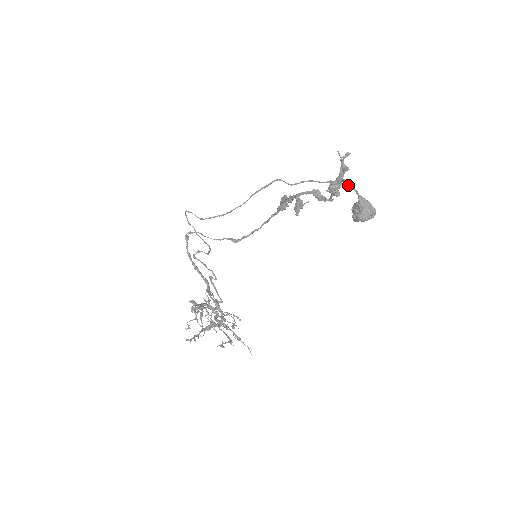
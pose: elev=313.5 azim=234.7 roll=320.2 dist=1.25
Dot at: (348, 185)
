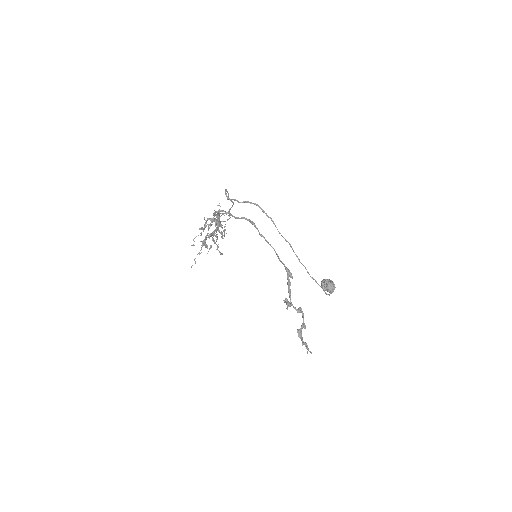
Dot at: occluded
